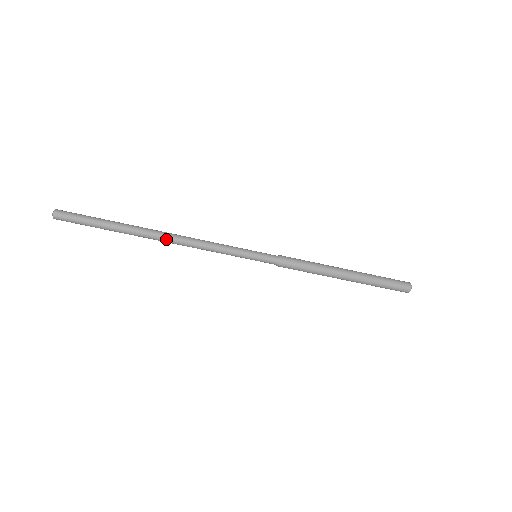
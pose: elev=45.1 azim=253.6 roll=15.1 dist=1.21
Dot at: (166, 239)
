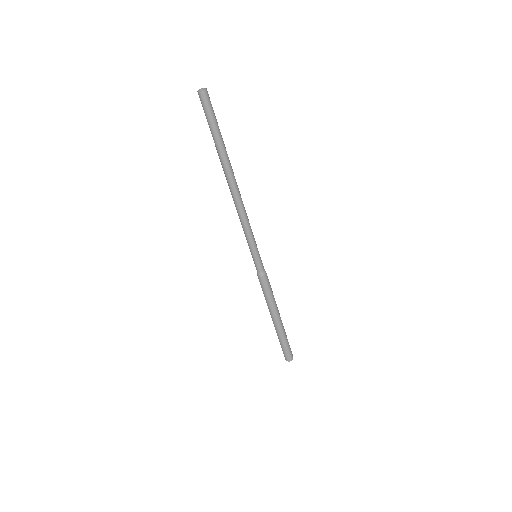
Dot at: (235, 188)
